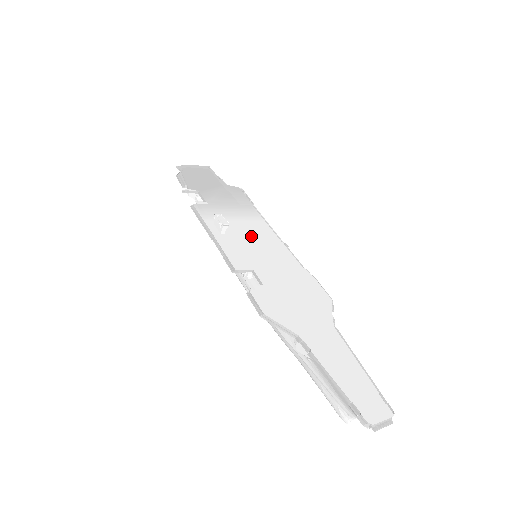
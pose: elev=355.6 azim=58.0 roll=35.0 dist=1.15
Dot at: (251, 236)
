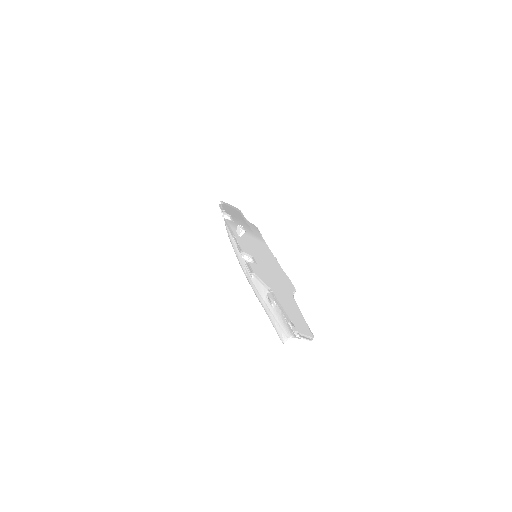
Dot at: (256, 245)
